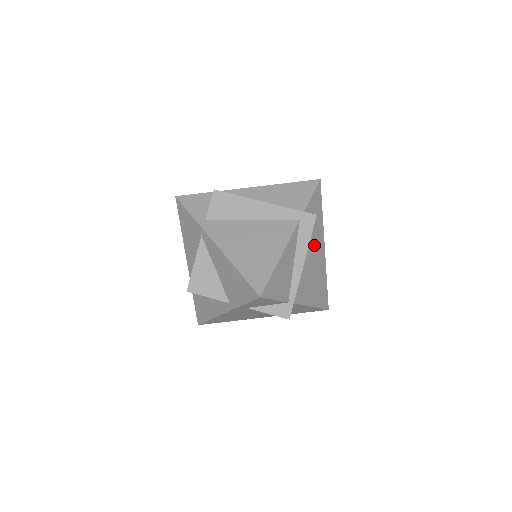
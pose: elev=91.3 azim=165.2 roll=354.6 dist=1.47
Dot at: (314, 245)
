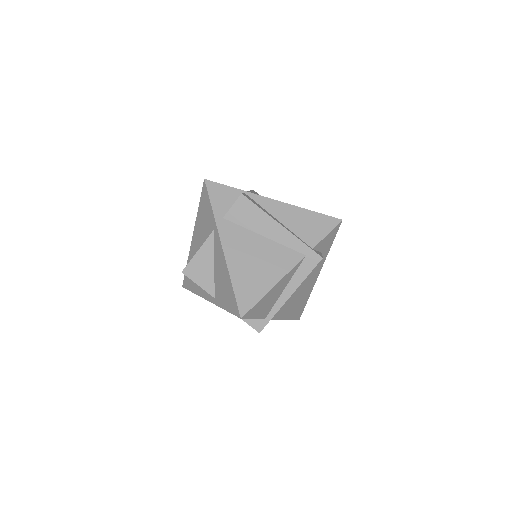
Dot at: (310, 273)
